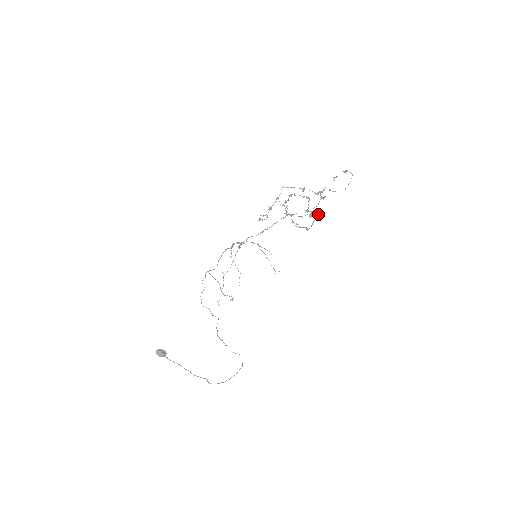
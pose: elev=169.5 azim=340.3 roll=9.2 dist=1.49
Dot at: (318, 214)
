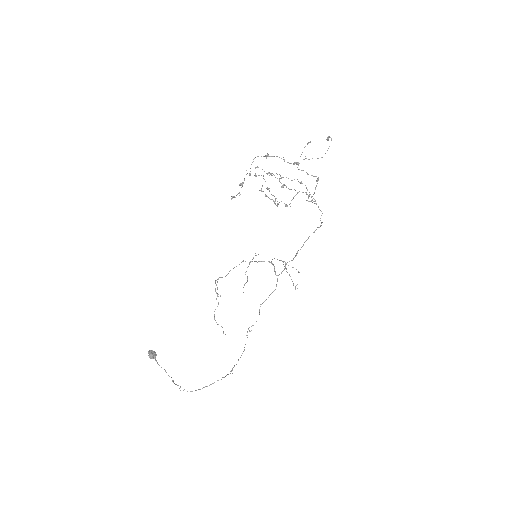
Dot at: (309, 195)
